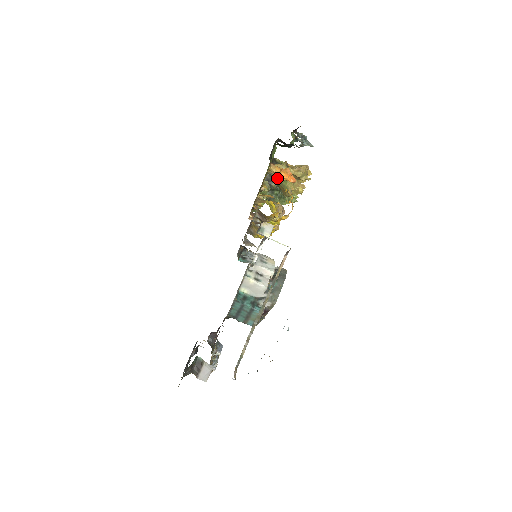
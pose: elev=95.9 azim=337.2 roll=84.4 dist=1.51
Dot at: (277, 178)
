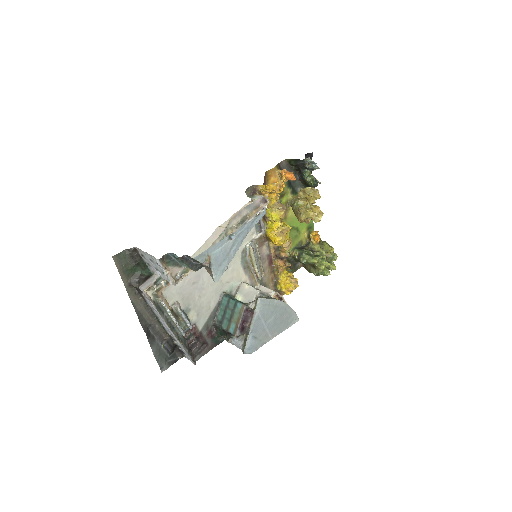
Dot at: occluded
